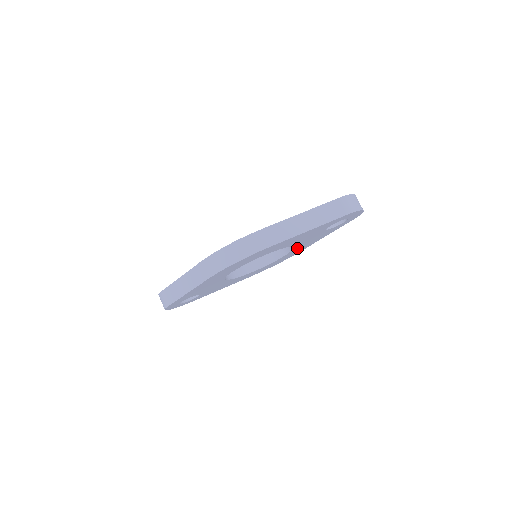
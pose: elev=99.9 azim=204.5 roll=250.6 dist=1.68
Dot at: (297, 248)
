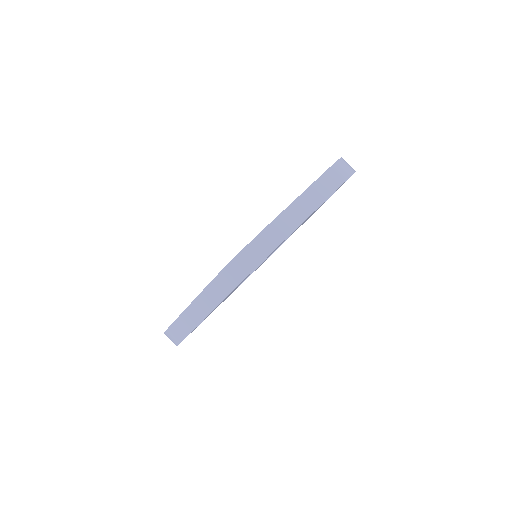
Dot at: occluded
